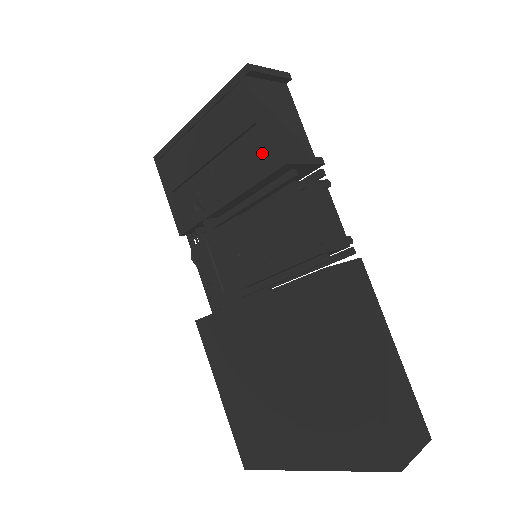
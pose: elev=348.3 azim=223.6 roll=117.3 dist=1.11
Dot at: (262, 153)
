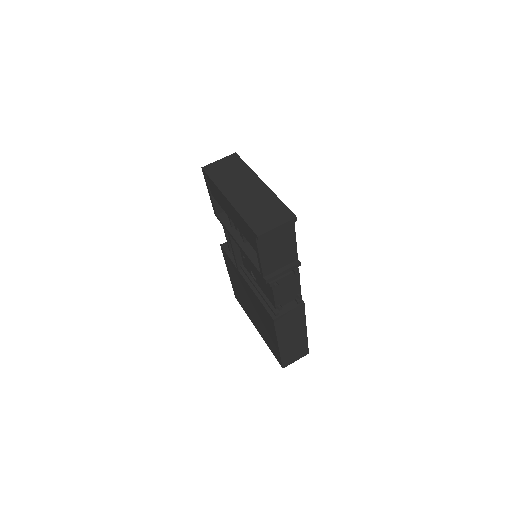
Dot at: occluded
